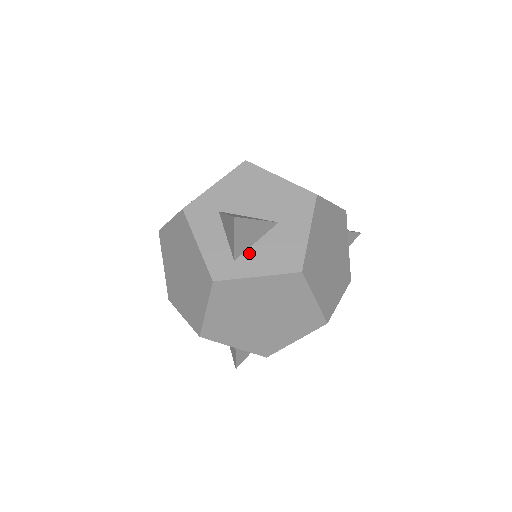
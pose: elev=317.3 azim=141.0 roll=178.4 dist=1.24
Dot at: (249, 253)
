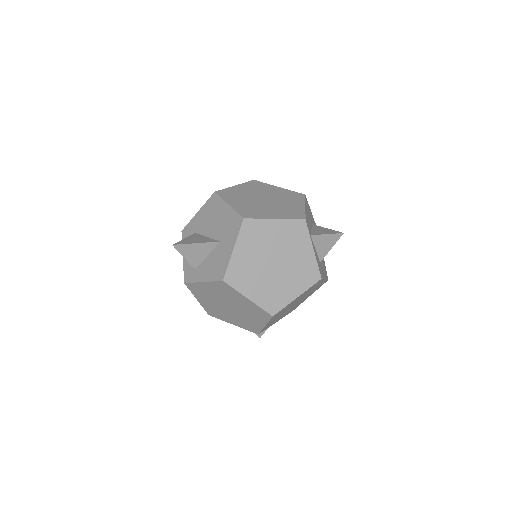
Dot at: (202, 264)
